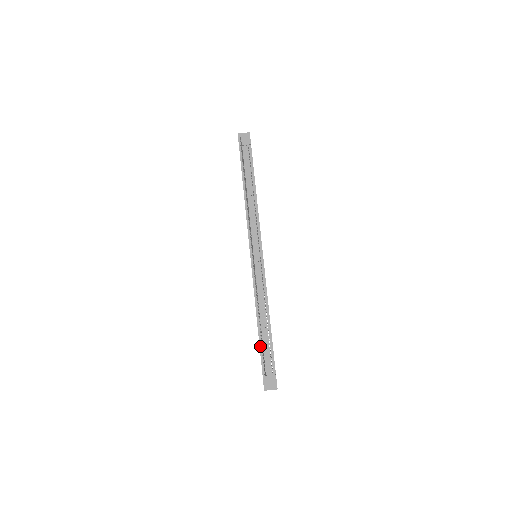
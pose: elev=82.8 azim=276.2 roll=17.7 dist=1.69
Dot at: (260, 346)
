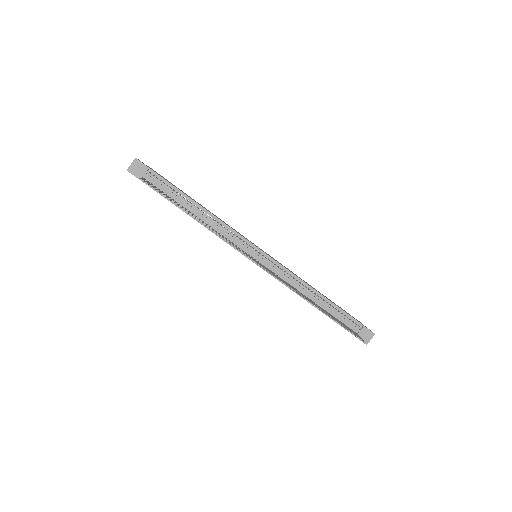
Dot at: (332, 319)
